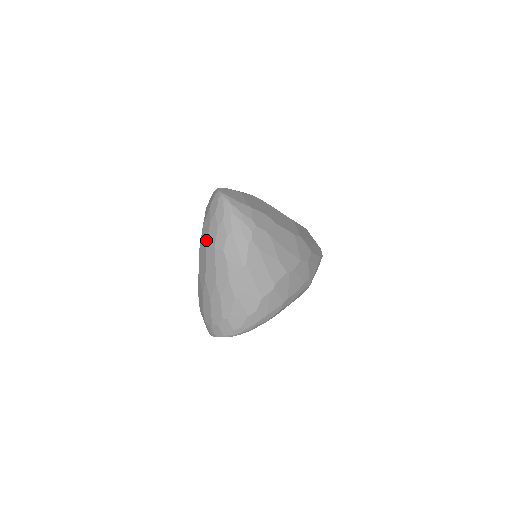
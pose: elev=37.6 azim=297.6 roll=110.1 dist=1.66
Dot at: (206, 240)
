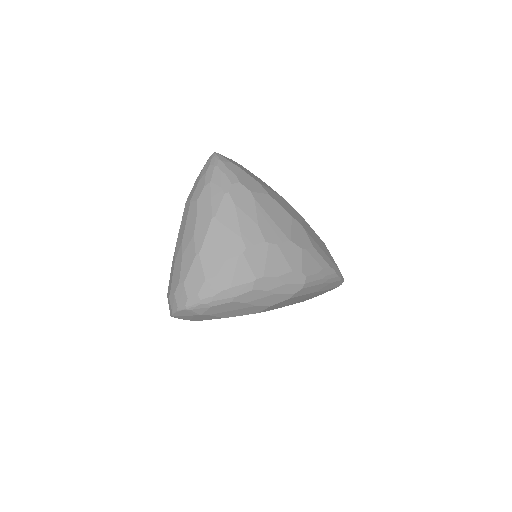
Dot at: (187, 198)
